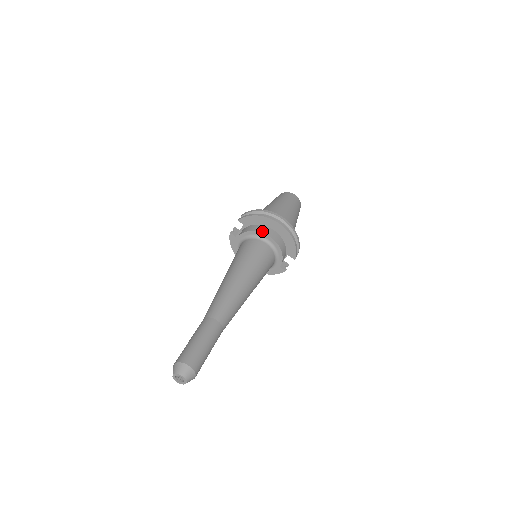
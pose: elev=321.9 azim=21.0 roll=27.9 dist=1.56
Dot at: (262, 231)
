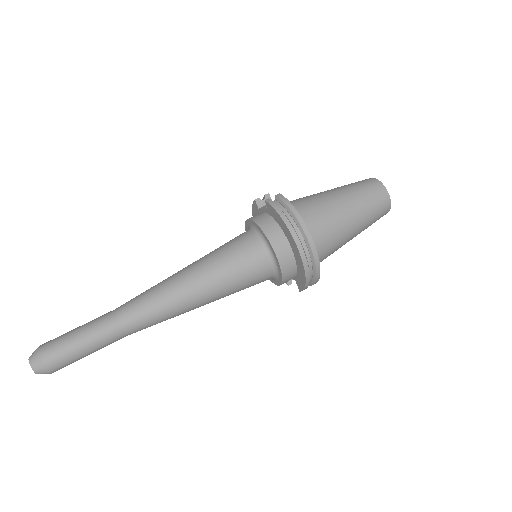
Dot at: (274, 244)
